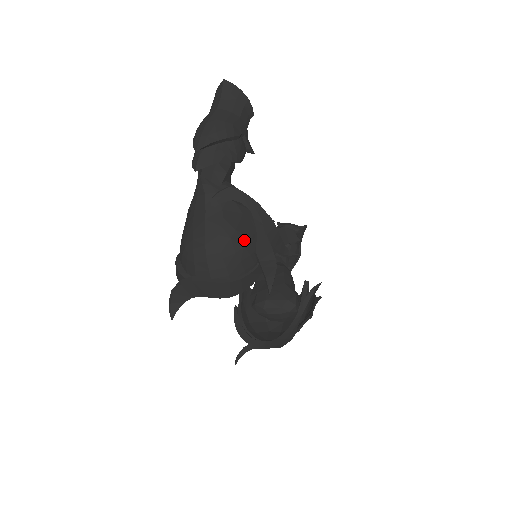
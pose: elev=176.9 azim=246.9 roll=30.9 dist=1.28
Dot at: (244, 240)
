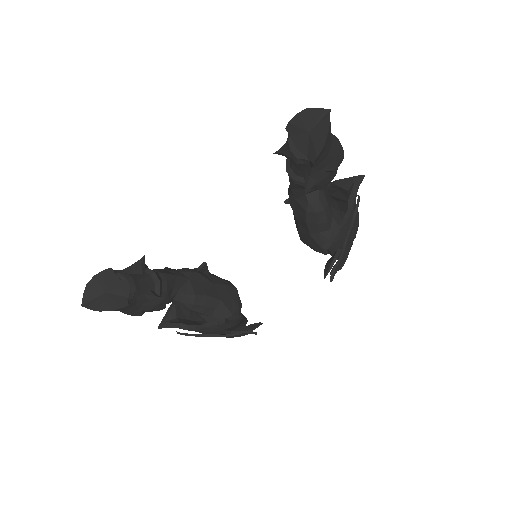
Dot at: occluded
